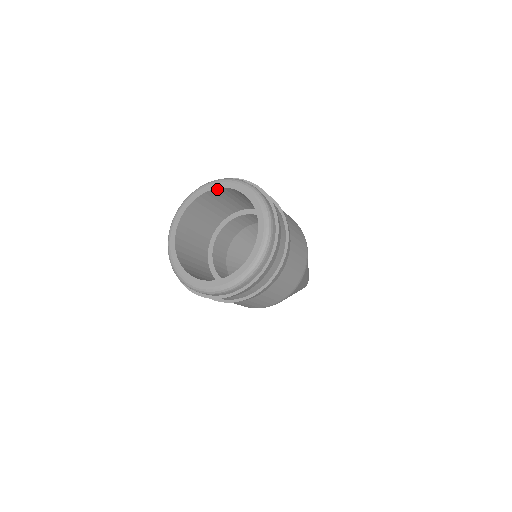
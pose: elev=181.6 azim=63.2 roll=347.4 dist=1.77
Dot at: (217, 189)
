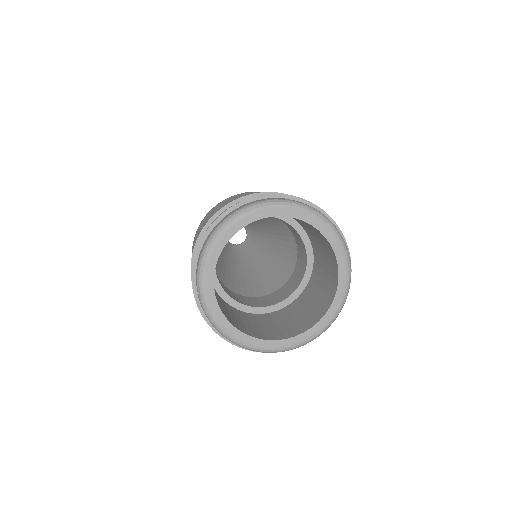
Dot at: (271, 216)
